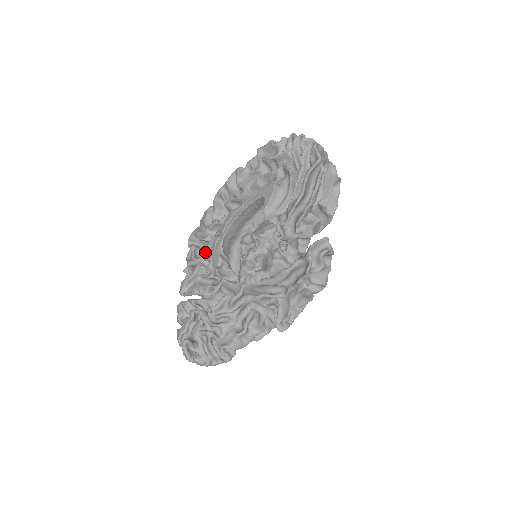
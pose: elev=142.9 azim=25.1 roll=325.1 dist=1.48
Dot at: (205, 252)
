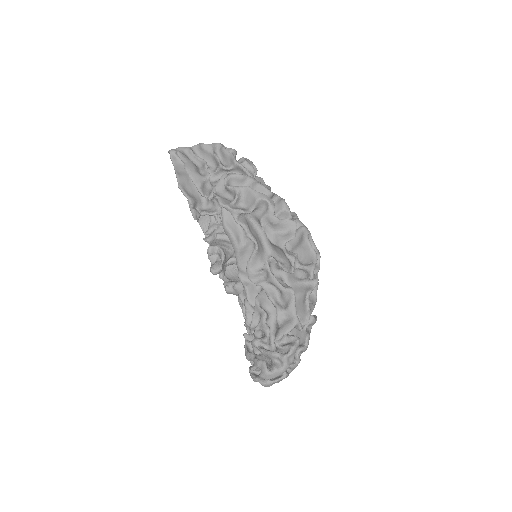
Dot at: occluded
